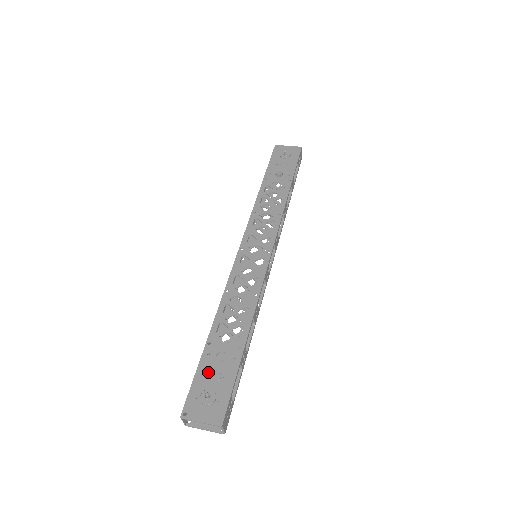
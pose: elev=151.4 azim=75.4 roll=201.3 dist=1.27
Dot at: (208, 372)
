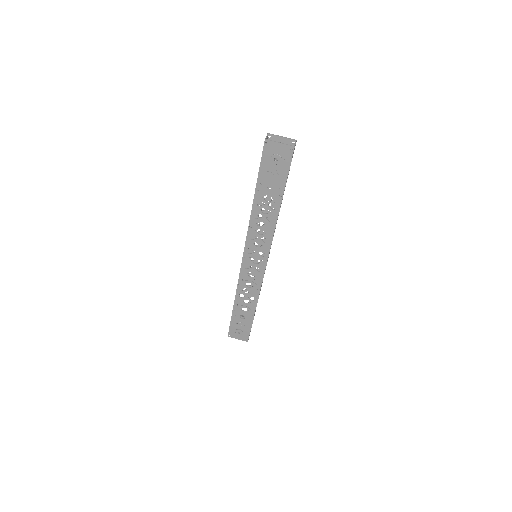
Dot at: (237, 322)
